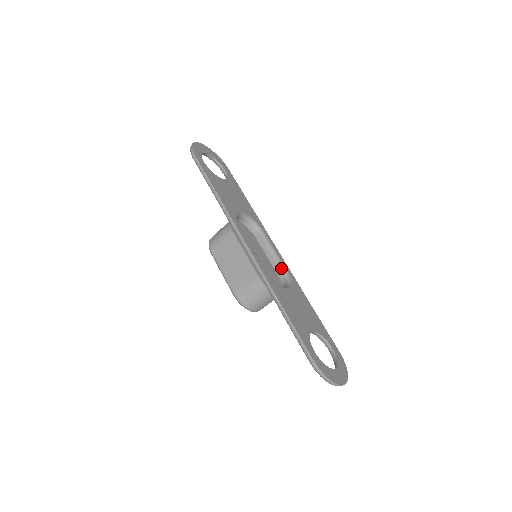
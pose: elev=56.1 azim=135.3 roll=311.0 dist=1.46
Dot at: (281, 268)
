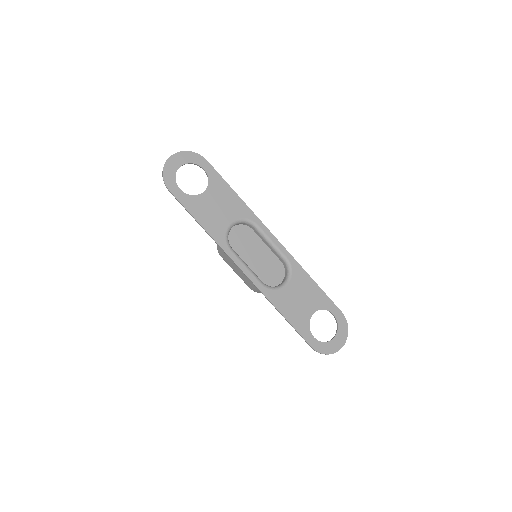
Dot at: (280, 257)
